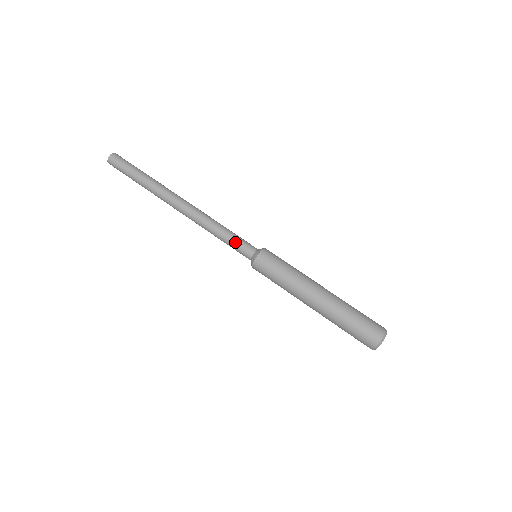
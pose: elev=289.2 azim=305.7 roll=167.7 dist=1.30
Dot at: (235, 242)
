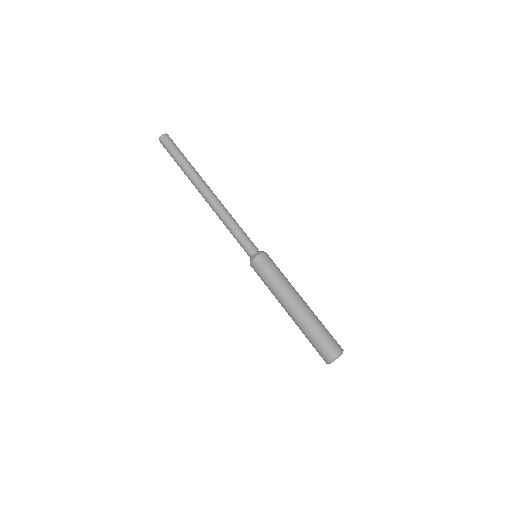
Dot at: (239, 243)
